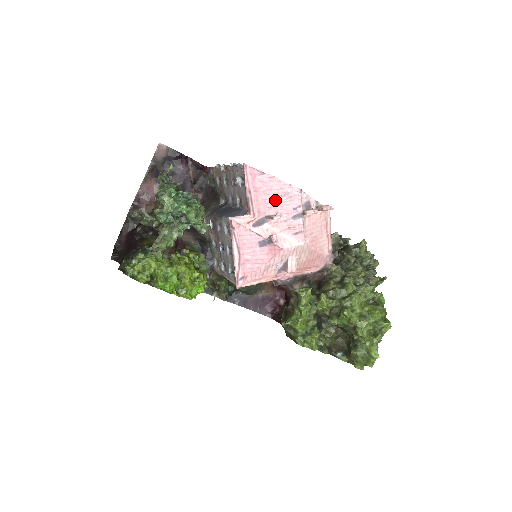
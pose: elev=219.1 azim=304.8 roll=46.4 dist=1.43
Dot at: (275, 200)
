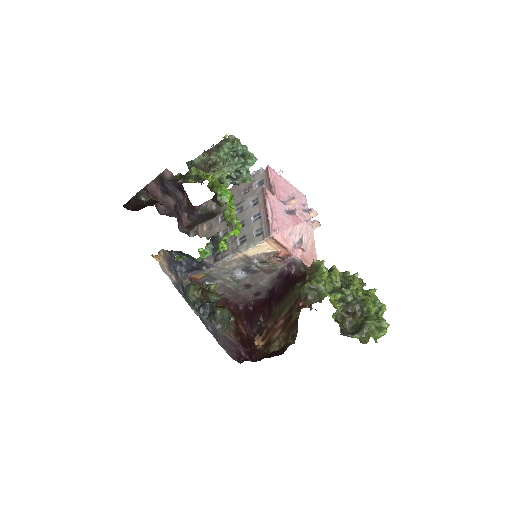
Dot at: (290, 195)
